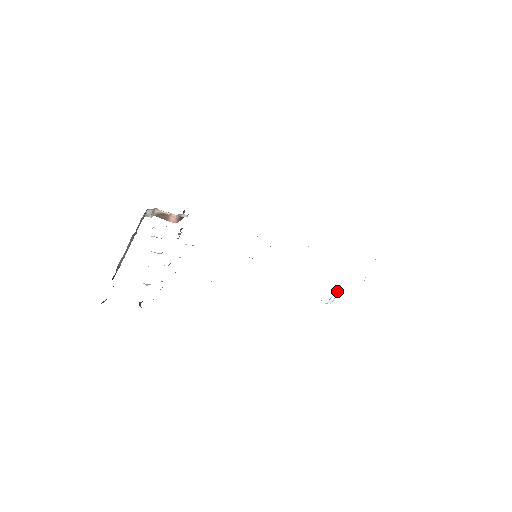
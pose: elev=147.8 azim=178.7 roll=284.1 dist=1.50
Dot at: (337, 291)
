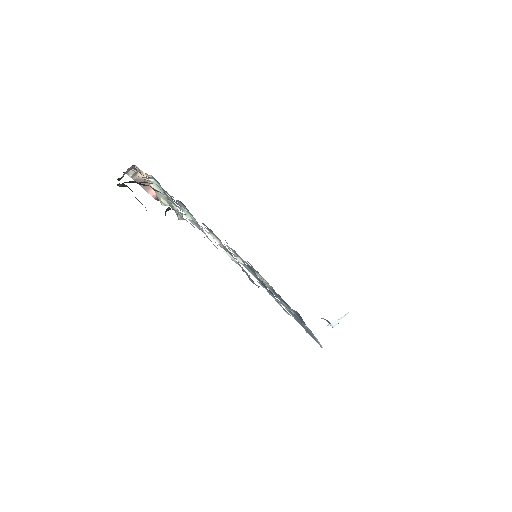
Dot at: (346, 314)
